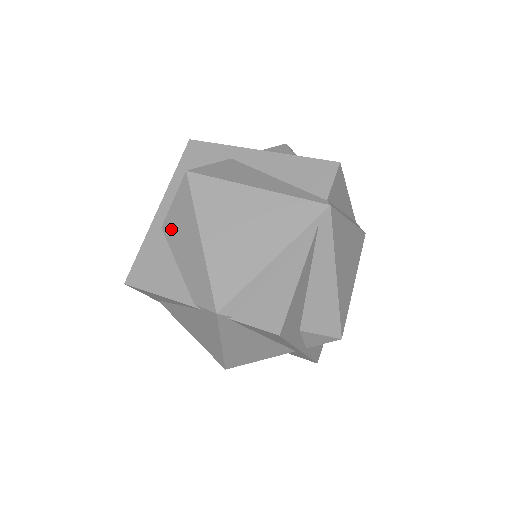
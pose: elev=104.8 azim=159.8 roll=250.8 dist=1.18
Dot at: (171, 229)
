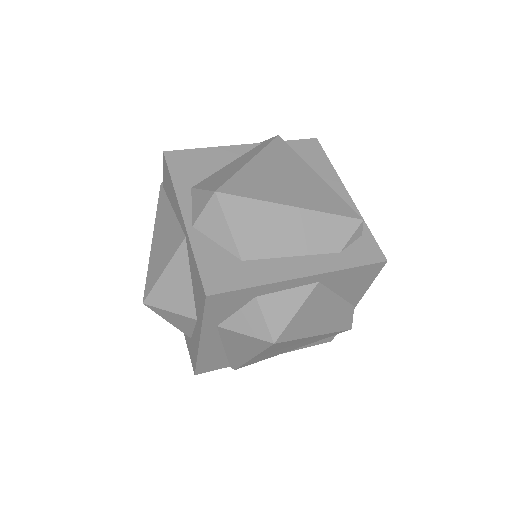
Dot at: occluded
